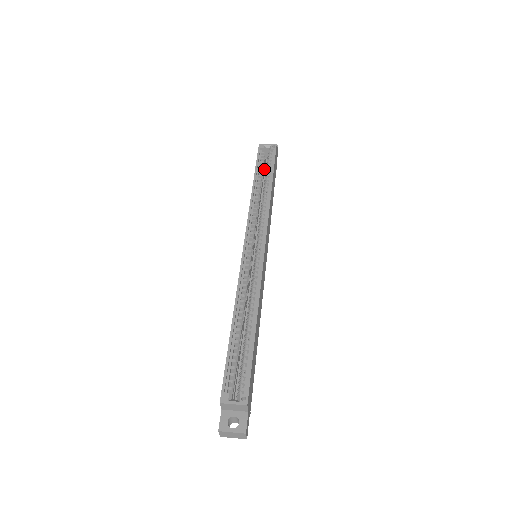
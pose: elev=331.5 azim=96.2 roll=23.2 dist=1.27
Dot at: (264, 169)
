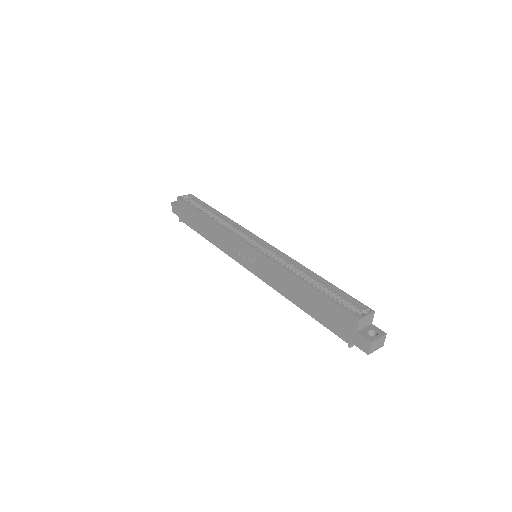
Dot at: occluded
